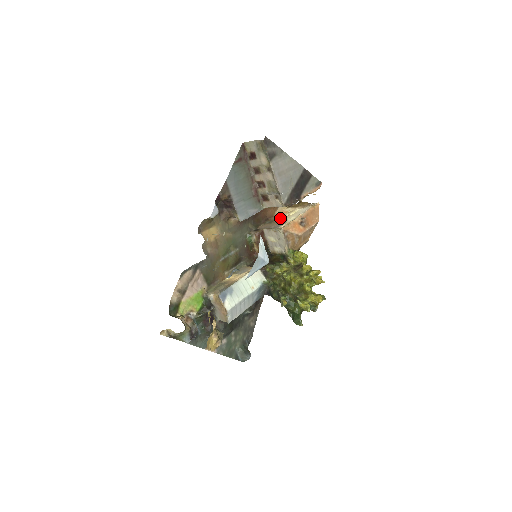
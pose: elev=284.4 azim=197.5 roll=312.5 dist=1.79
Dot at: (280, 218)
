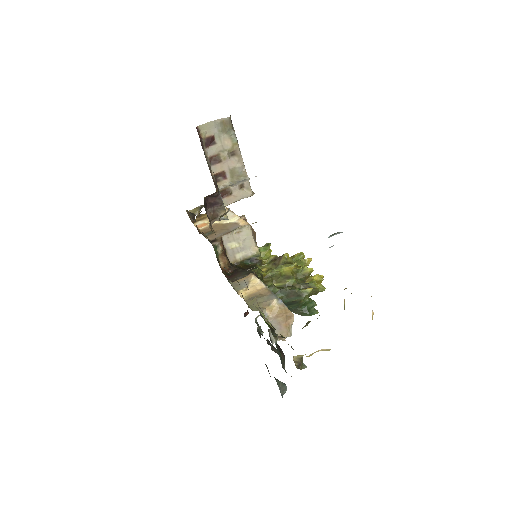
Dot at: (215, 226)
